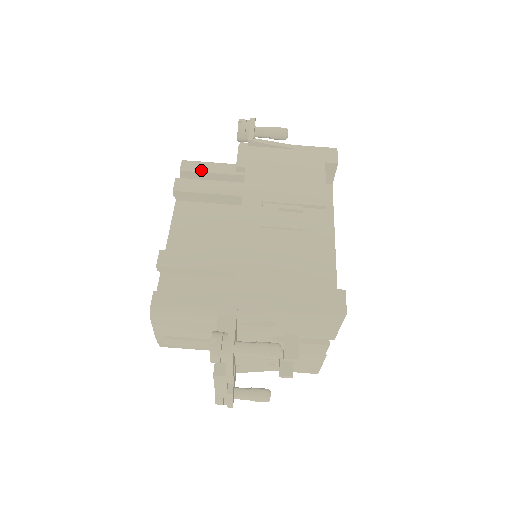
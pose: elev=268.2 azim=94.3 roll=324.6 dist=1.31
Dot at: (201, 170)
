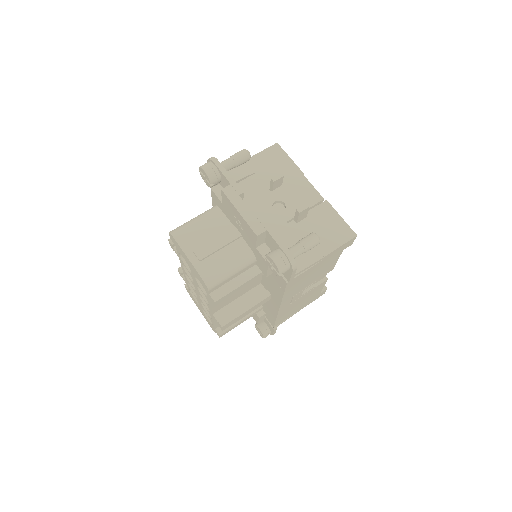
Dot at: occluded
